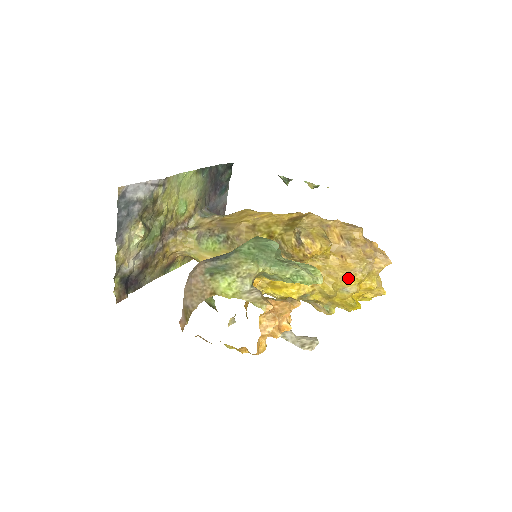
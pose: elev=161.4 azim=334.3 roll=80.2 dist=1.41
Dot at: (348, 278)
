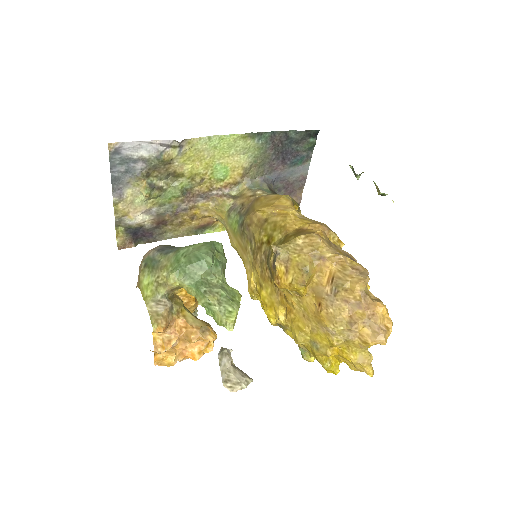
Dot at: (321, 333)
